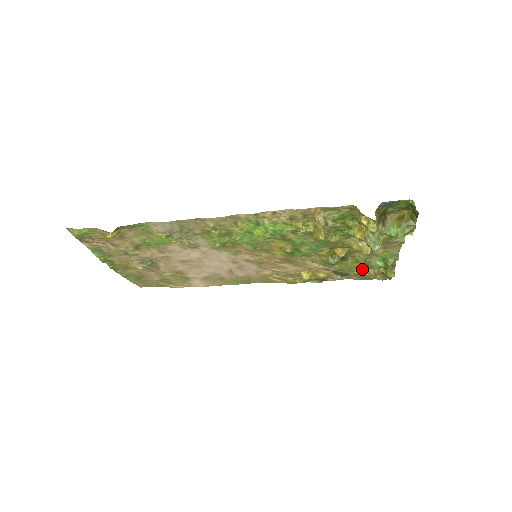
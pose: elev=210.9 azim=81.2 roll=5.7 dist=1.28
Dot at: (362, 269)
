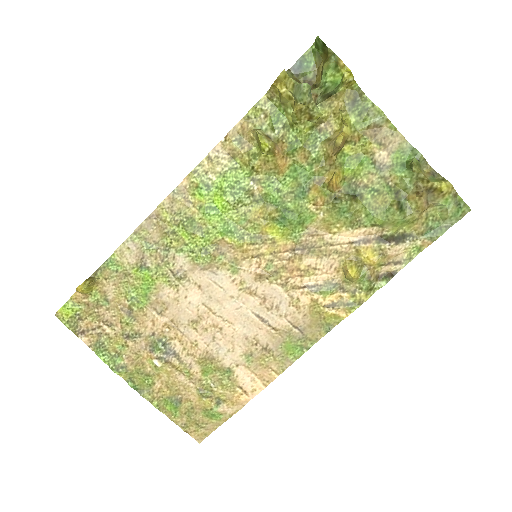
Dot at: (398, 202)
